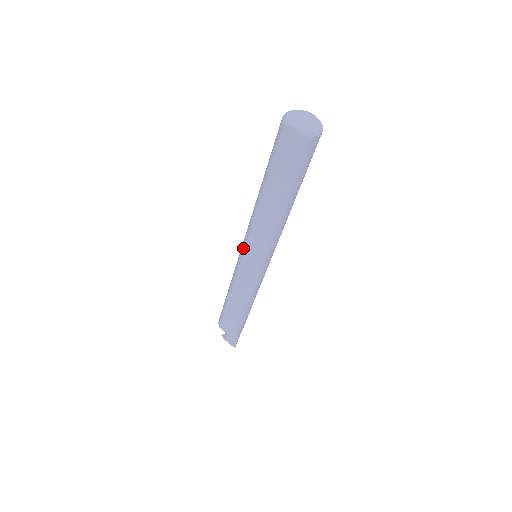
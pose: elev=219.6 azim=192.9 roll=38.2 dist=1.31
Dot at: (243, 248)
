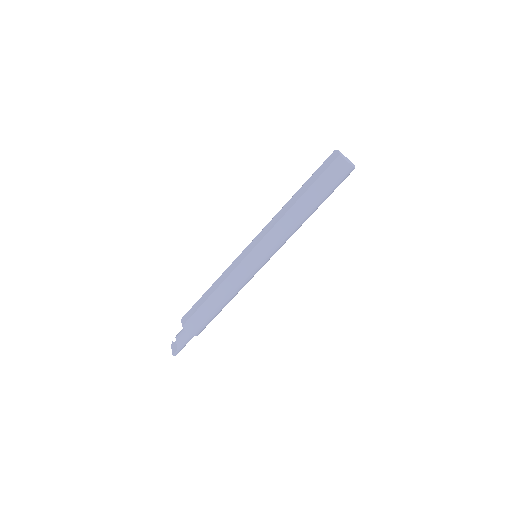
Dot at: (254, 239)
